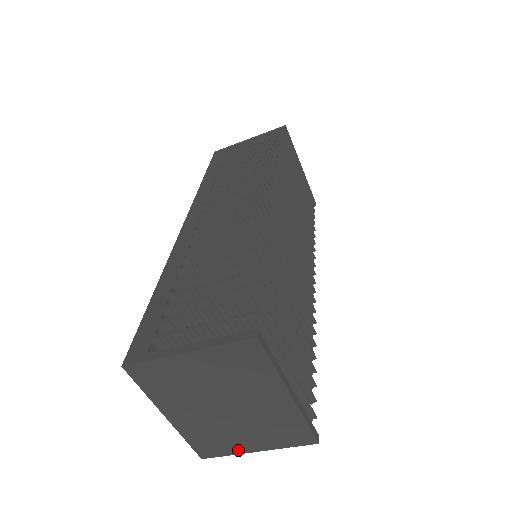
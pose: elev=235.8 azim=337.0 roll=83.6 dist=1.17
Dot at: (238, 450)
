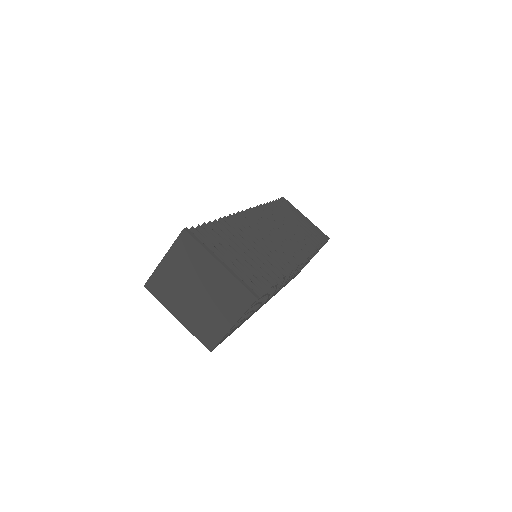
Dot at: (223, 331)
